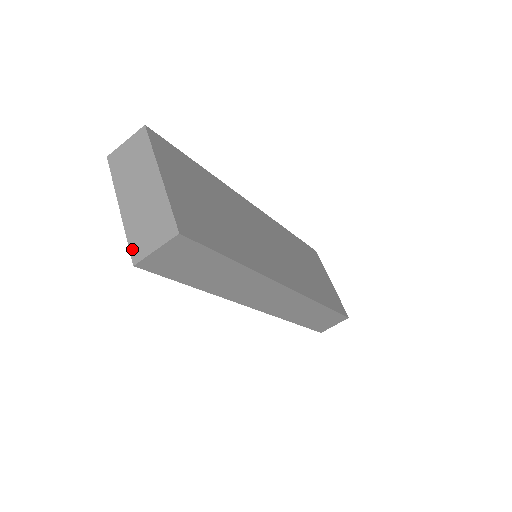
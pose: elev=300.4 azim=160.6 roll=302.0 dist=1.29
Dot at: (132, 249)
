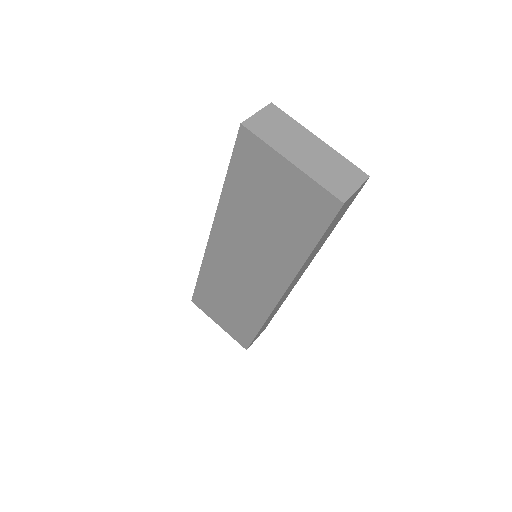
Dot at: (333, 192)
